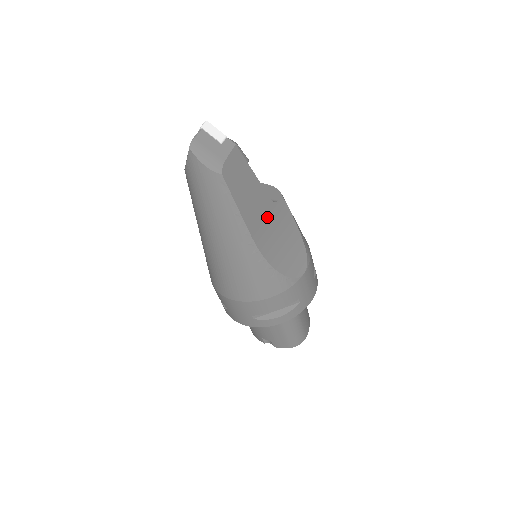
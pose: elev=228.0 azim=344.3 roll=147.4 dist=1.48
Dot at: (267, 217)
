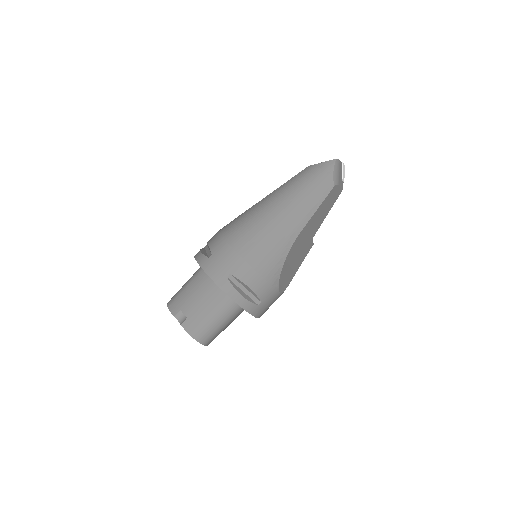
Dot at: (307, 238)
